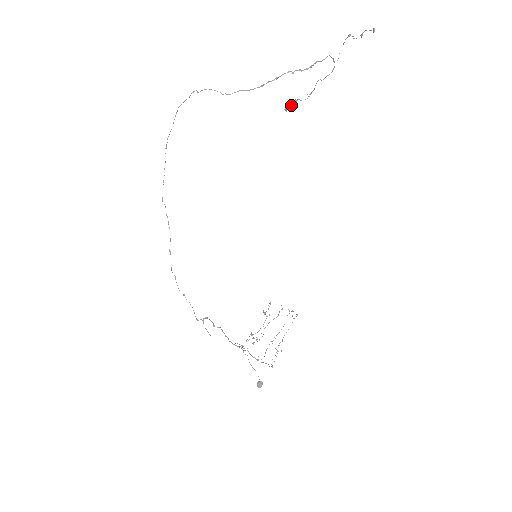
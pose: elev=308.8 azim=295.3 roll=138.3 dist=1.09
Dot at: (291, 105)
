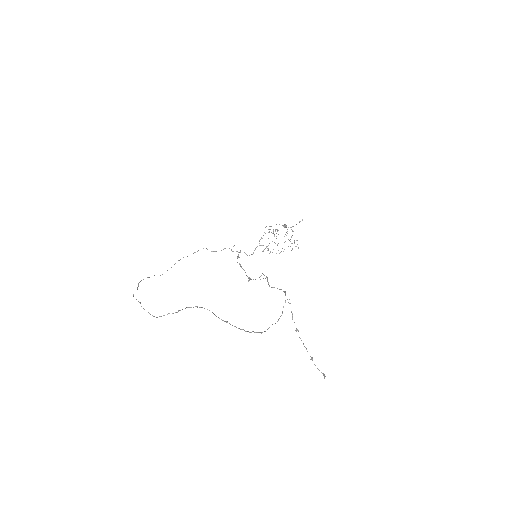
Dot at: (245, 272)
